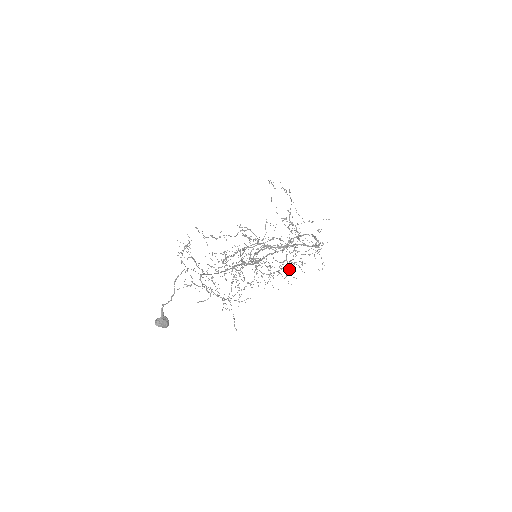
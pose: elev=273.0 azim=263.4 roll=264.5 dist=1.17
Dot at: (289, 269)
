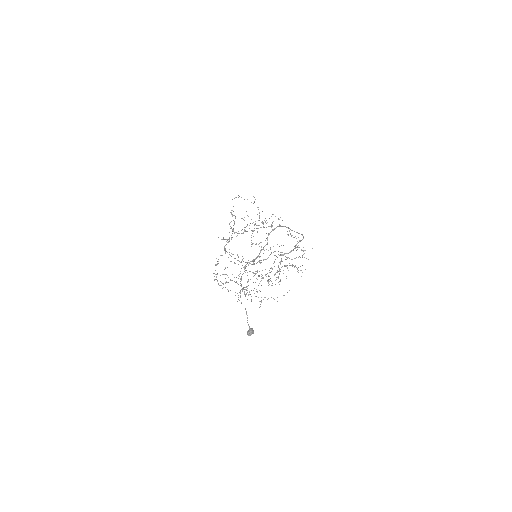
Dot at: (271, 252)
